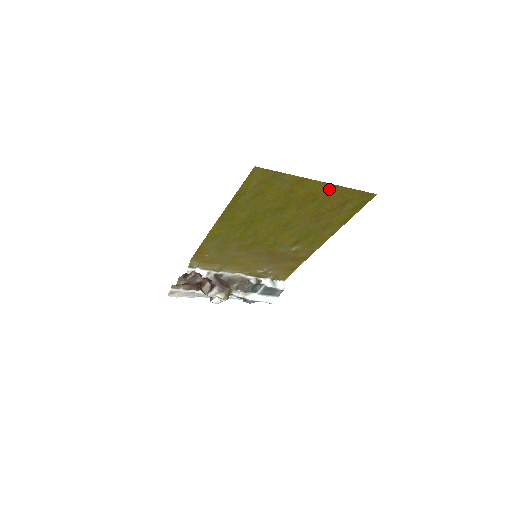
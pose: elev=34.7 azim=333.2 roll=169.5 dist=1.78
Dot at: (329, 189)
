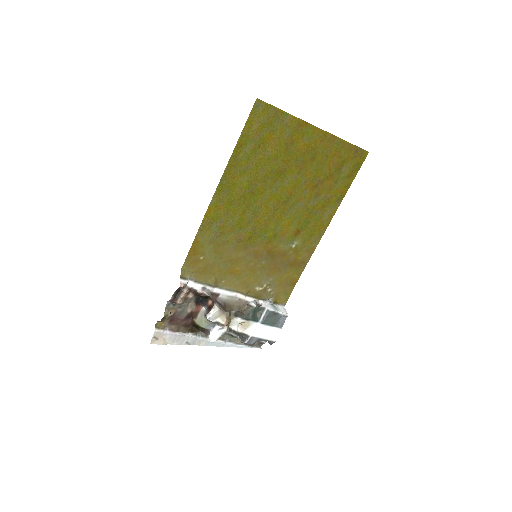
Dot at: (326, 141)
